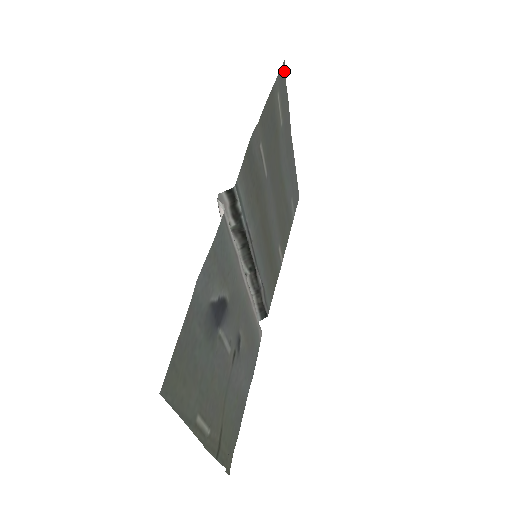
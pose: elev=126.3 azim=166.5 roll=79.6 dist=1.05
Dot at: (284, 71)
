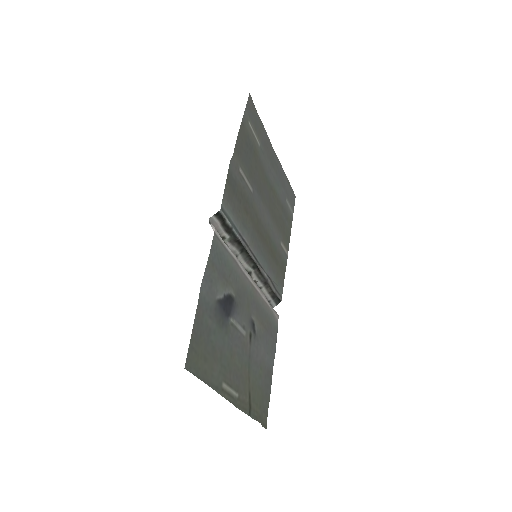
Dot at: (251, 102)
